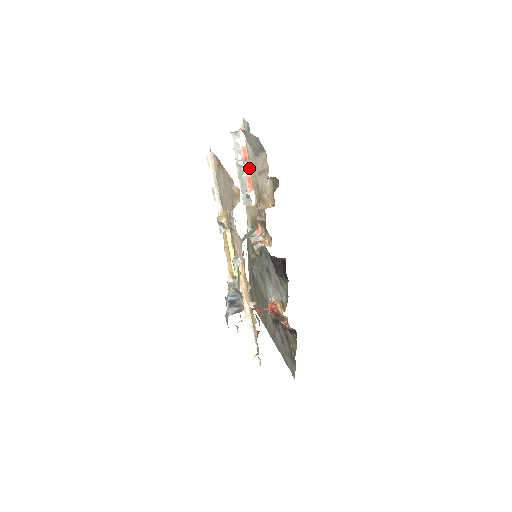
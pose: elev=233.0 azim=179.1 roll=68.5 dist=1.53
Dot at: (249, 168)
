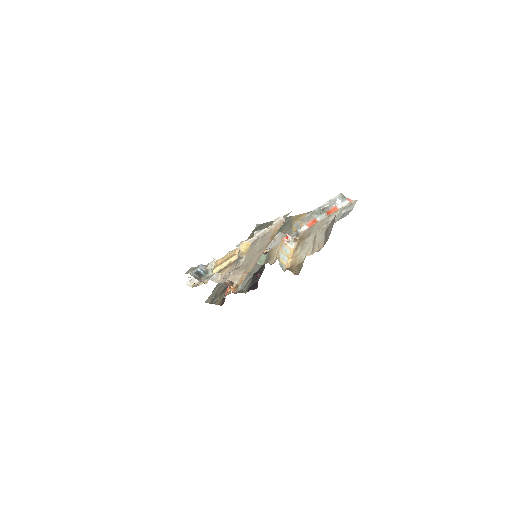
Dot at: (323, 218)
